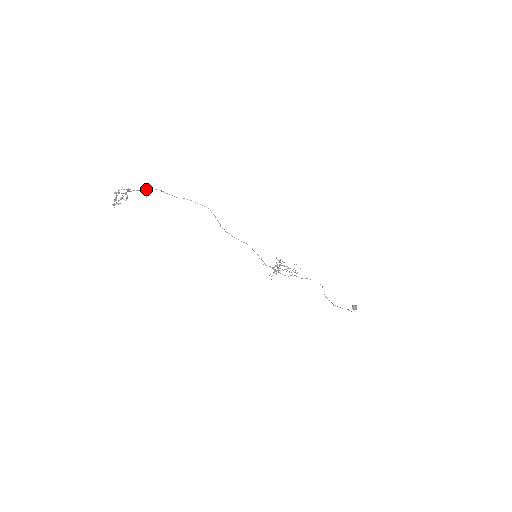
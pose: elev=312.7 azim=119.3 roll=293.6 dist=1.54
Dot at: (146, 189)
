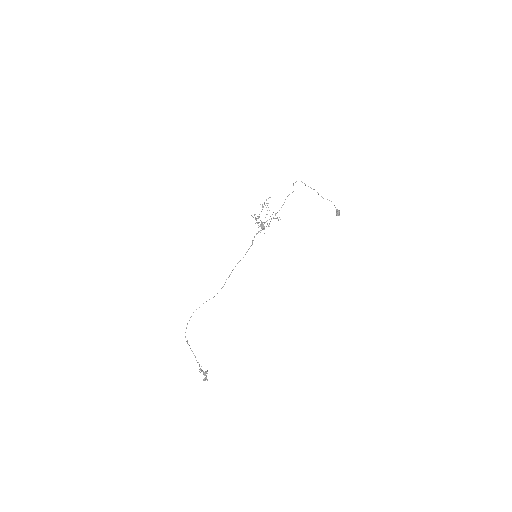
Dot at: occluded
